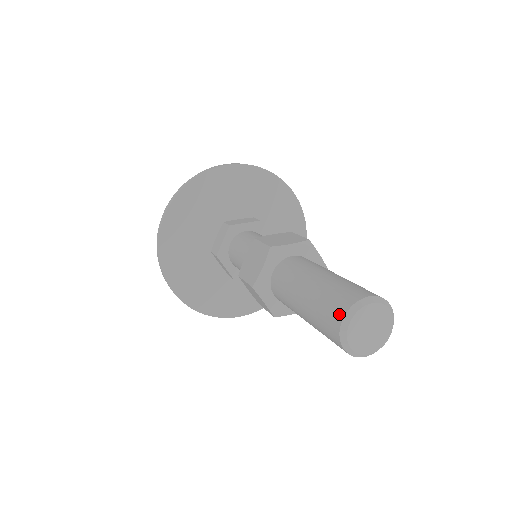
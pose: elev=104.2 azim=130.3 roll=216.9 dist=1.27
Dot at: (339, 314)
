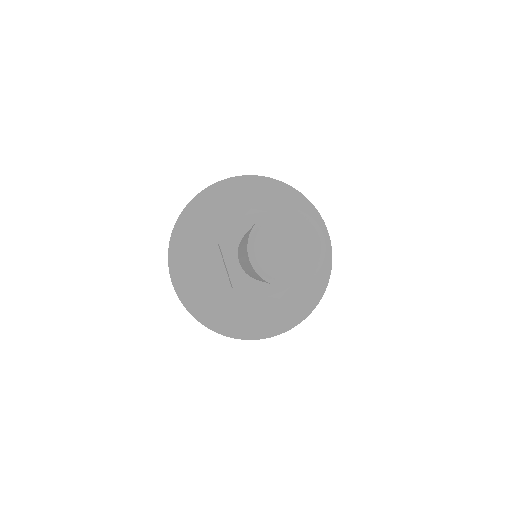
Dot at: (258, 220)
